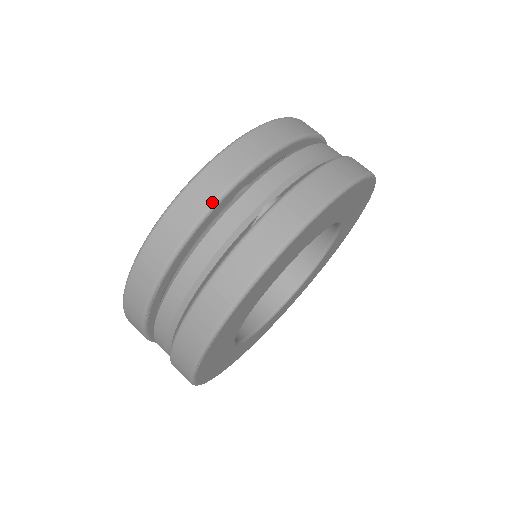
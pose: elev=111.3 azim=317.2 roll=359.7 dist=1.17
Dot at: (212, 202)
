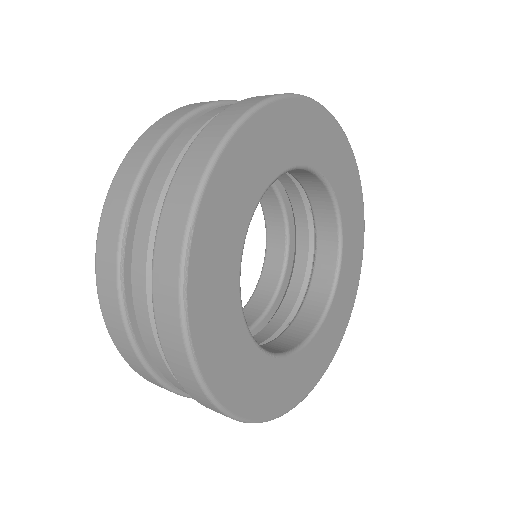
Dot at: (166, 131)
